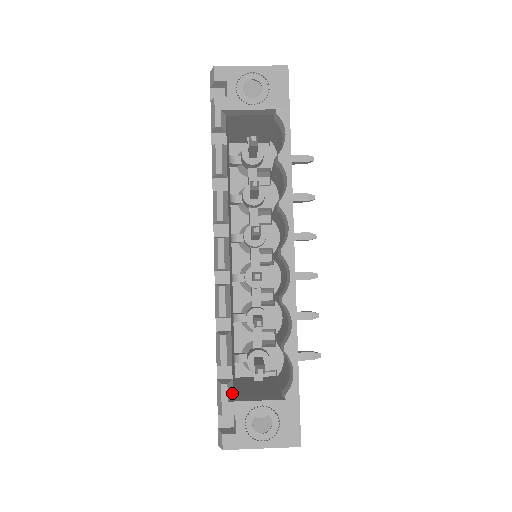
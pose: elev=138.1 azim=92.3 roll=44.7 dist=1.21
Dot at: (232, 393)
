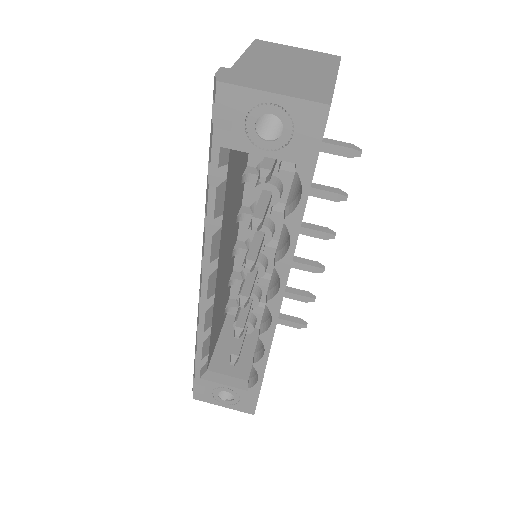
Dot at: (206, 368)
